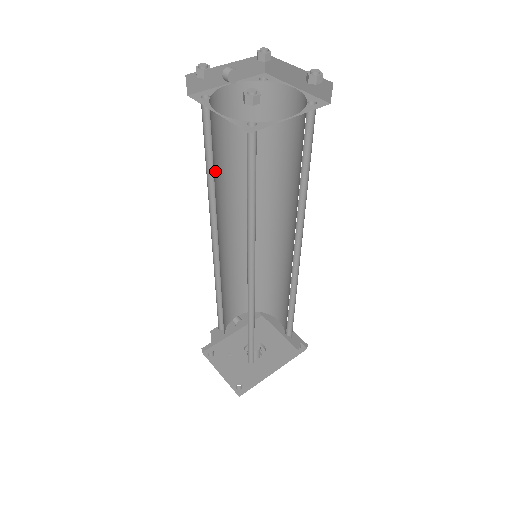
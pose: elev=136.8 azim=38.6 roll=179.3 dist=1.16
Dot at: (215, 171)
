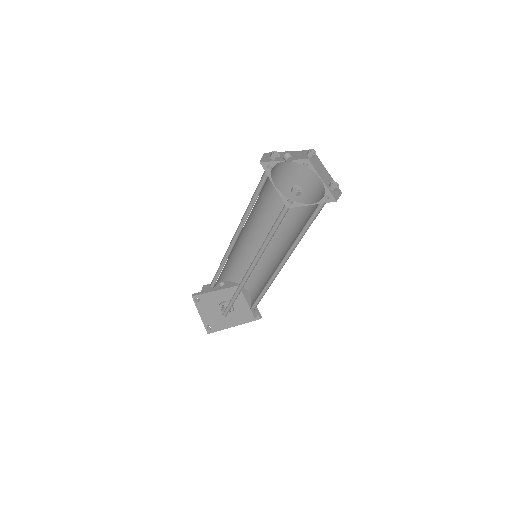
Dot at: (255, 203)
